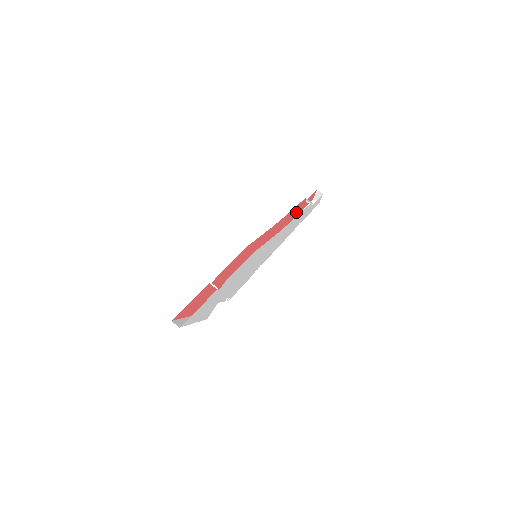
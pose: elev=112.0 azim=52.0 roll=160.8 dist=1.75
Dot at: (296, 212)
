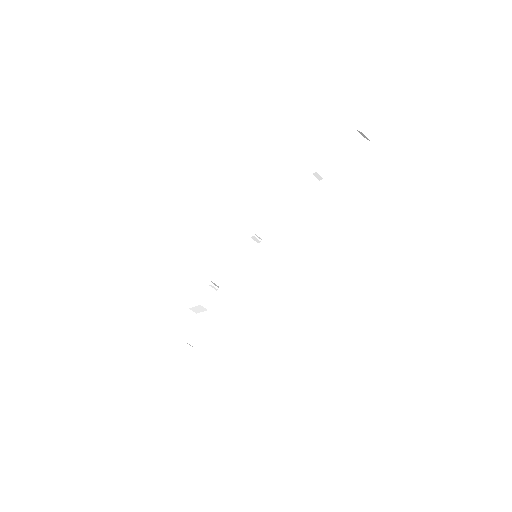
Dot at: occluded
